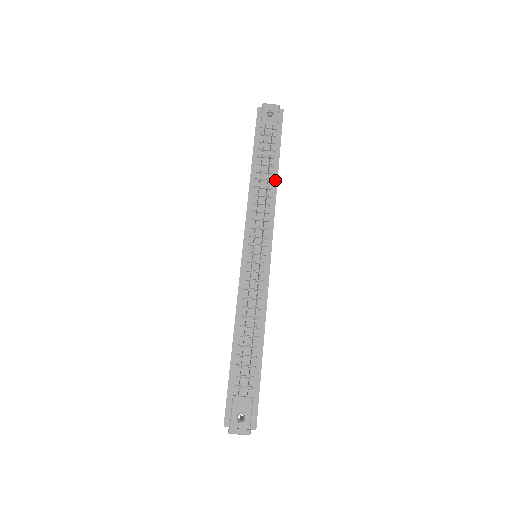
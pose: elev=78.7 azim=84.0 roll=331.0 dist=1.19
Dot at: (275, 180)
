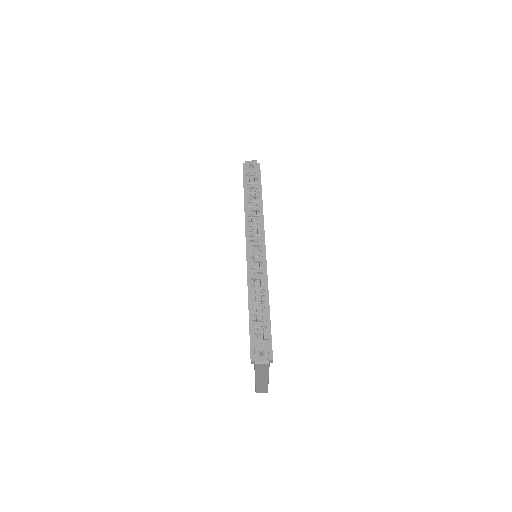
Dot at: (261, 205)
